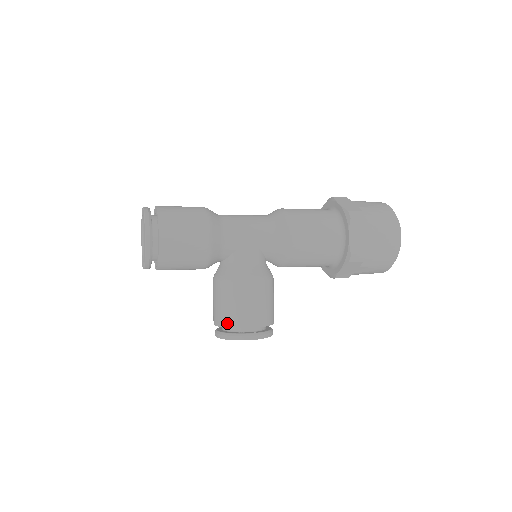
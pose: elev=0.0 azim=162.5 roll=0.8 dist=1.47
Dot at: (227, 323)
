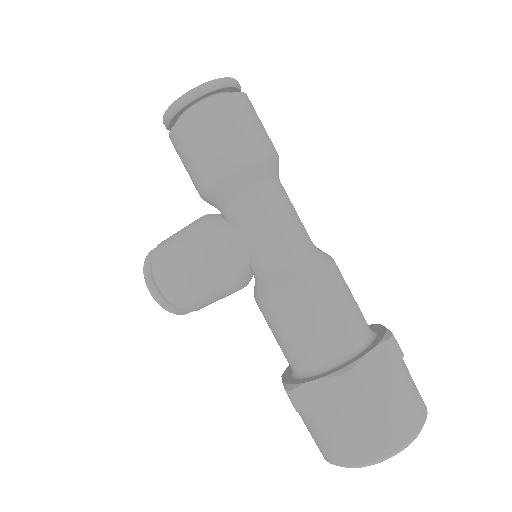
Dot at: (156, 254)
